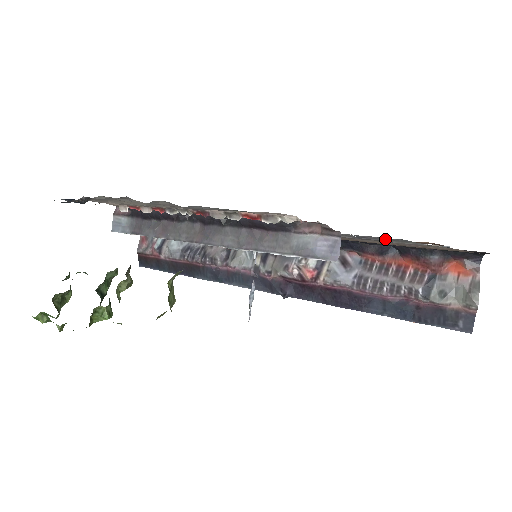
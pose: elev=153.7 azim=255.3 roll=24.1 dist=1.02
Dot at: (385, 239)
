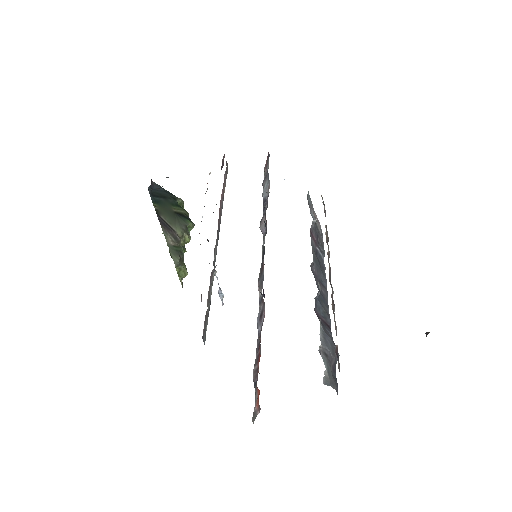
Dot at: occluded
